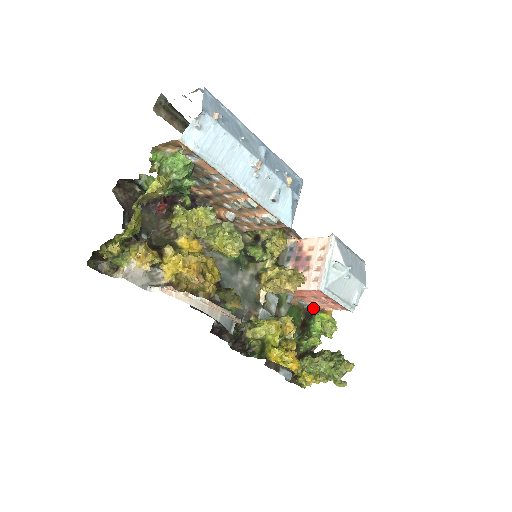
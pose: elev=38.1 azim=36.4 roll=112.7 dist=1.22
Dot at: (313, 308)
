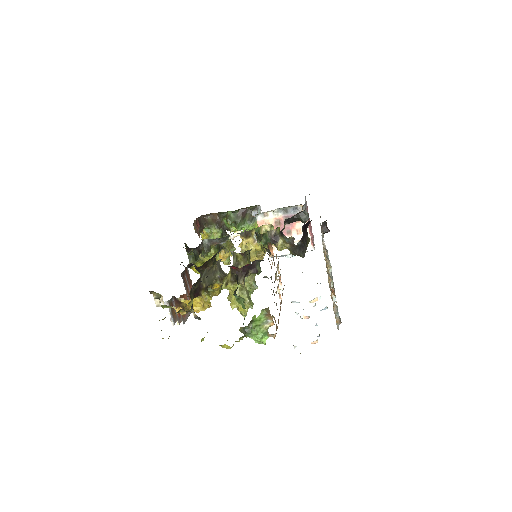
Dot at: occluded
